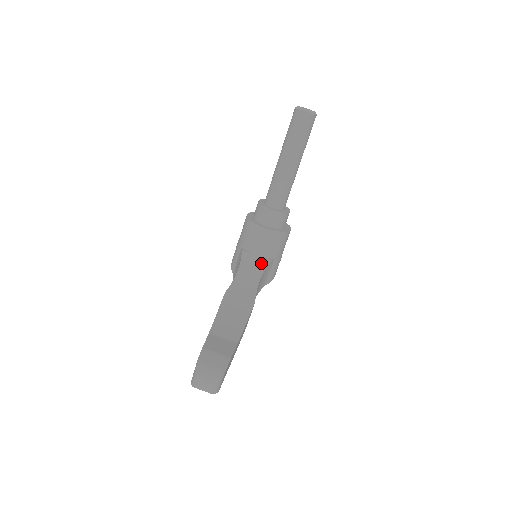
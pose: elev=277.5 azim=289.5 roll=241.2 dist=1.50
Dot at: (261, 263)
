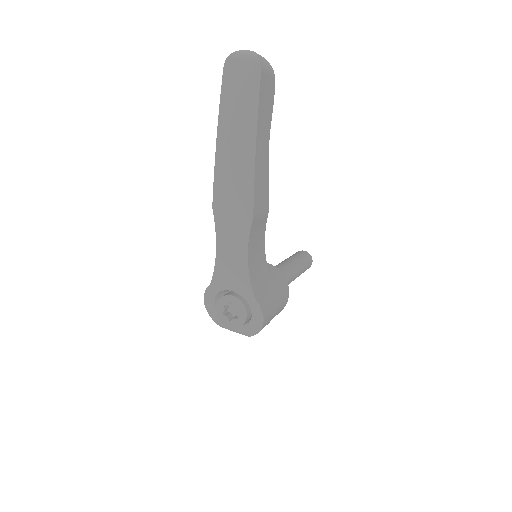
Dot at: occluded
